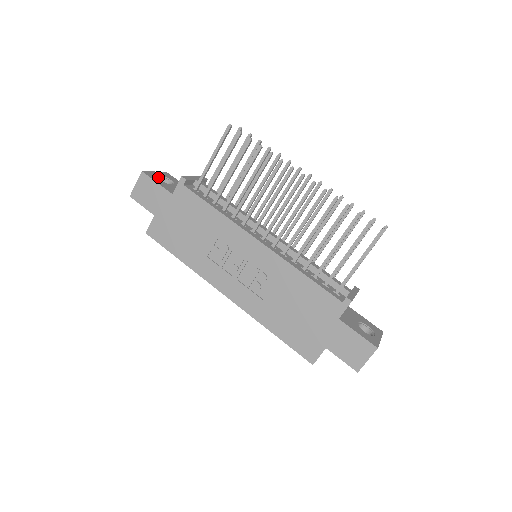
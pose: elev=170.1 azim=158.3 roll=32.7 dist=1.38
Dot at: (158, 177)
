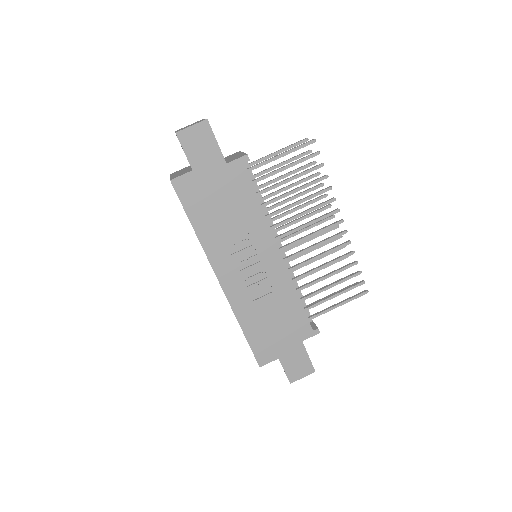
Dot at: occluded
